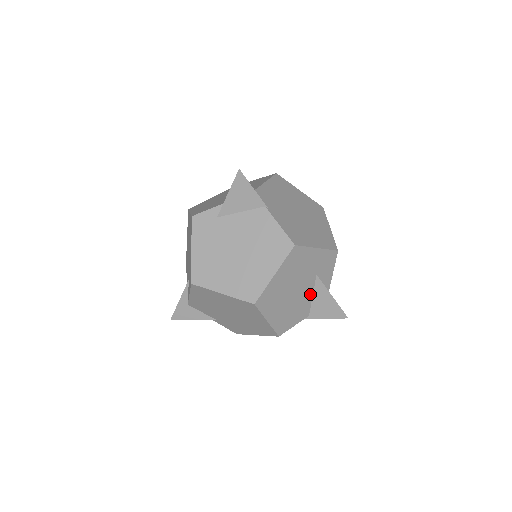
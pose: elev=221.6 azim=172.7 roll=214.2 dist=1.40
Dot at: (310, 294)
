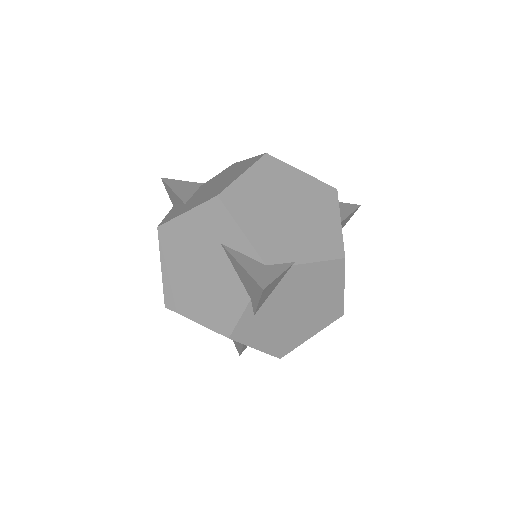
Dot at: occluded
